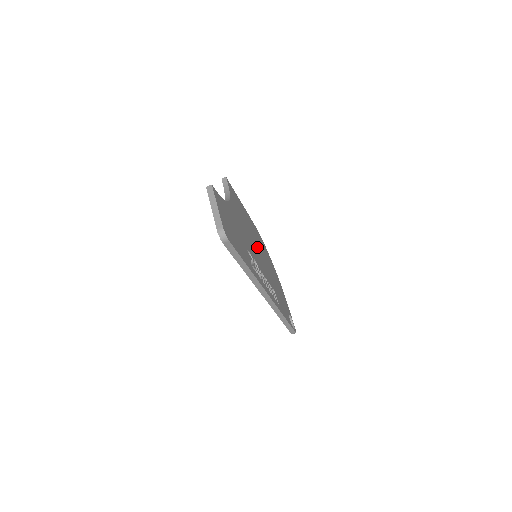
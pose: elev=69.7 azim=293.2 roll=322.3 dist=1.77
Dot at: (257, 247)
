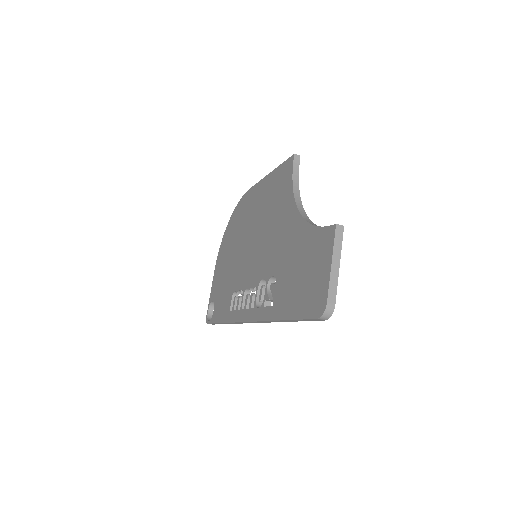
Dot at: occluded
